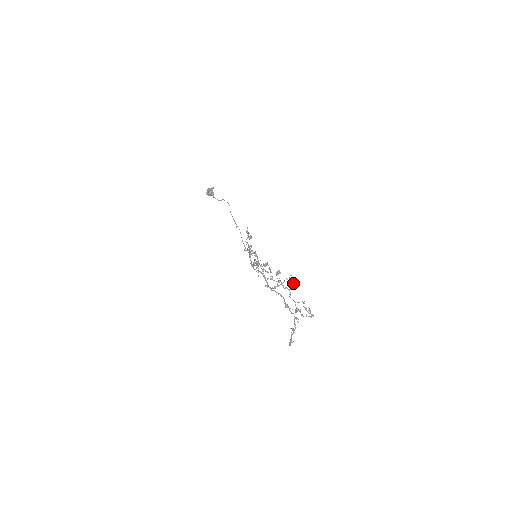
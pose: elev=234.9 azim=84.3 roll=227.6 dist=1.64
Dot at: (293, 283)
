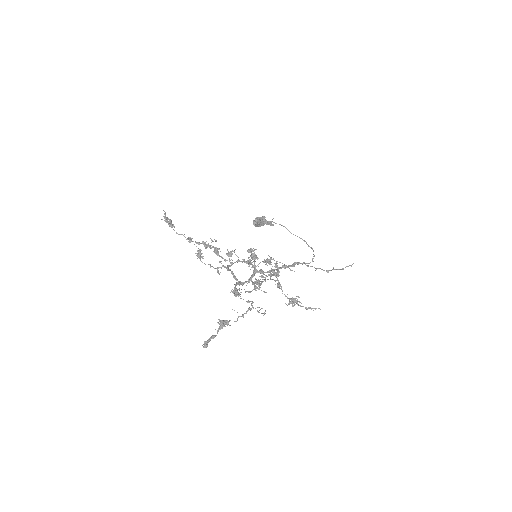
Dot at: (251, 258)
